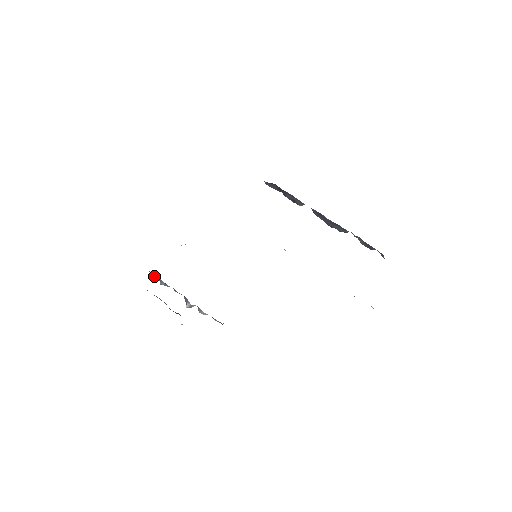
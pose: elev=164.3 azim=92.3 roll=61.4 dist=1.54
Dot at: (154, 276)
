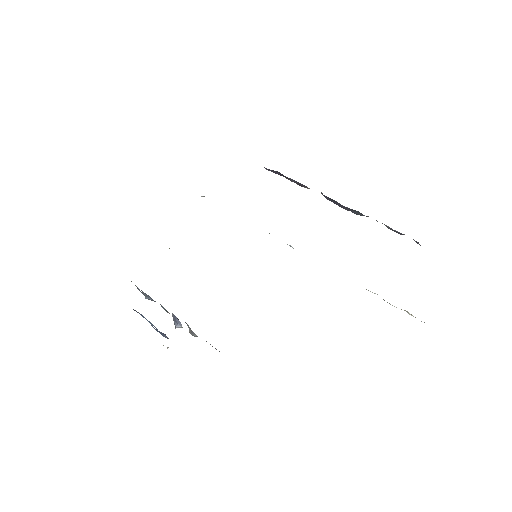
Dot at: occluded
